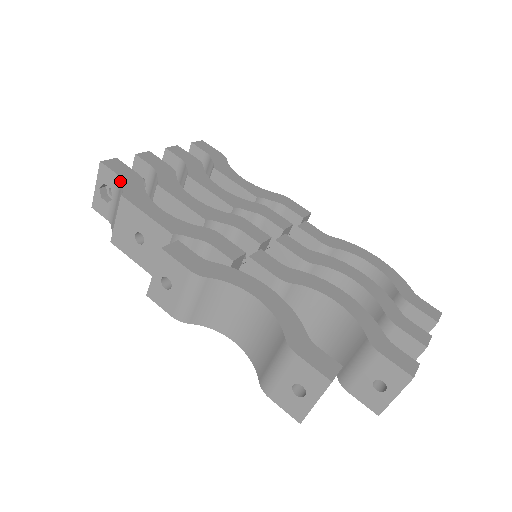
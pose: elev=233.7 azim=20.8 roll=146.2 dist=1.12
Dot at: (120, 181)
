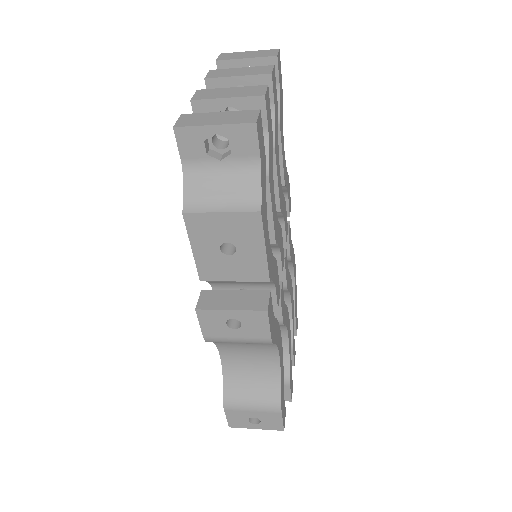
Dot at: (258, 170)
